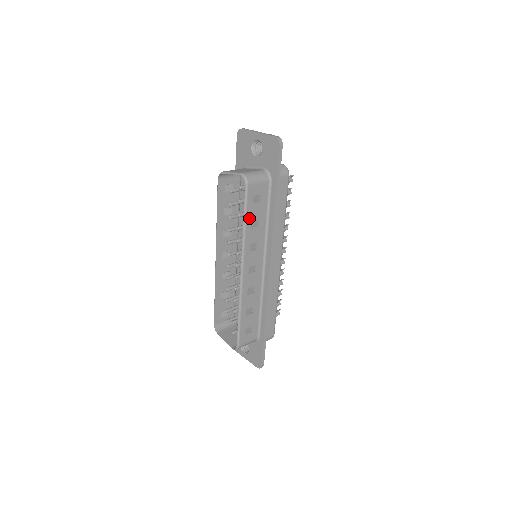
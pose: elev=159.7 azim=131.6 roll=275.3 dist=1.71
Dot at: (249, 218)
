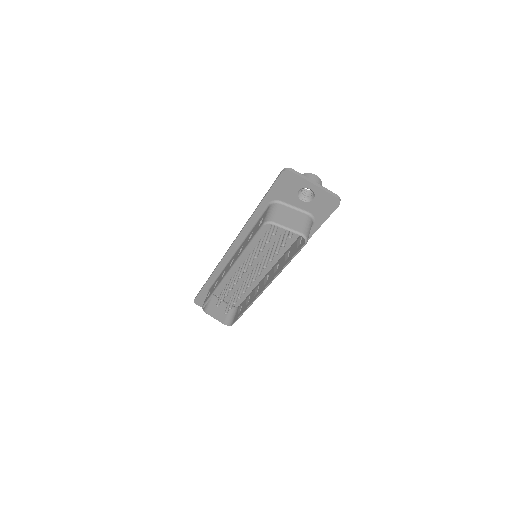
Dot at: occluded
